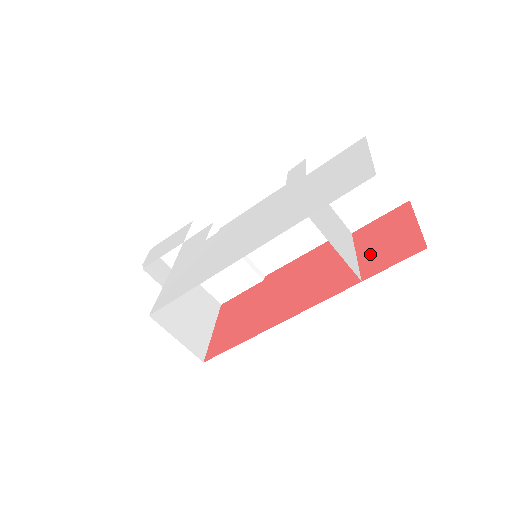
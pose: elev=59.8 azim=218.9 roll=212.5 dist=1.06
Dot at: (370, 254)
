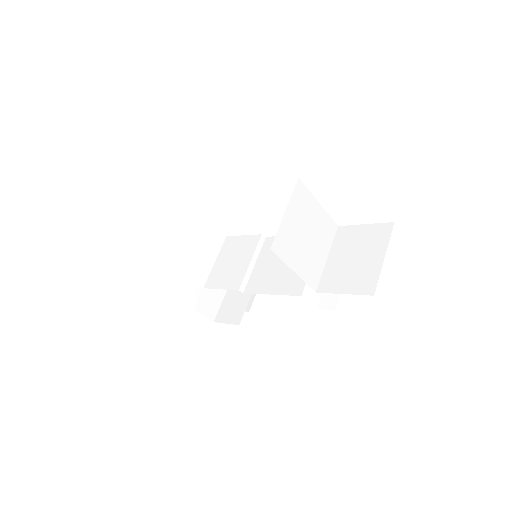
Dot at: occluded
